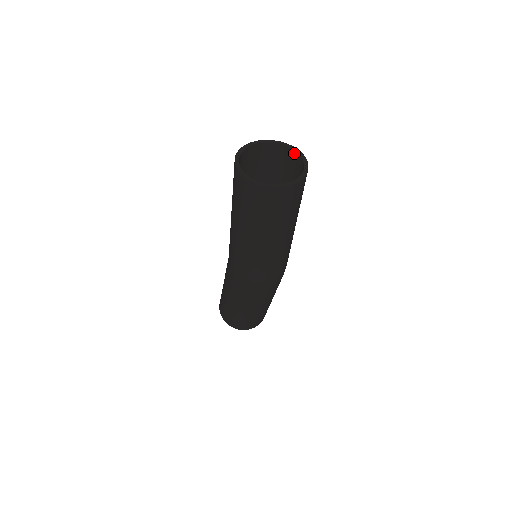
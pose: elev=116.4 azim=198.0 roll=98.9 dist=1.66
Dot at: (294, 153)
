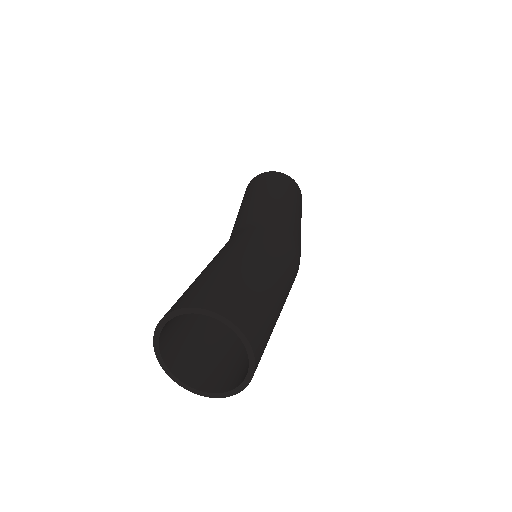
Dot at: (202, 312)
